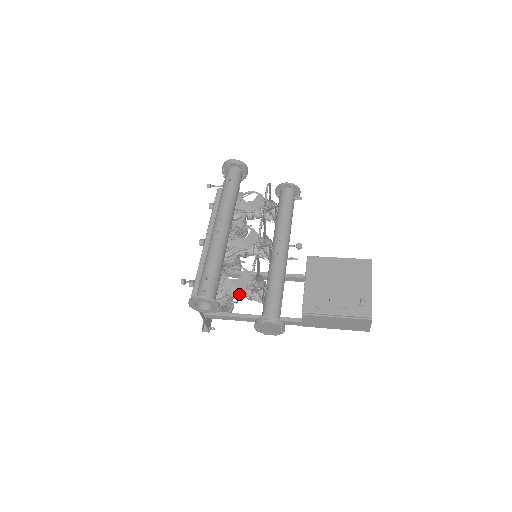
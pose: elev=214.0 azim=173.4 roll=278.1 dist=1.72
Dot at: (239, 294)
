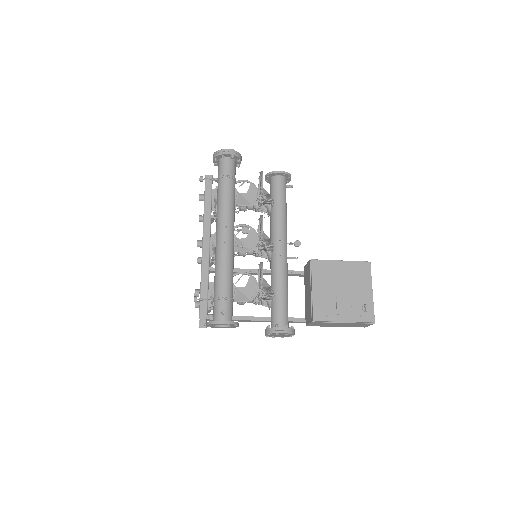
Dot at: occluded
